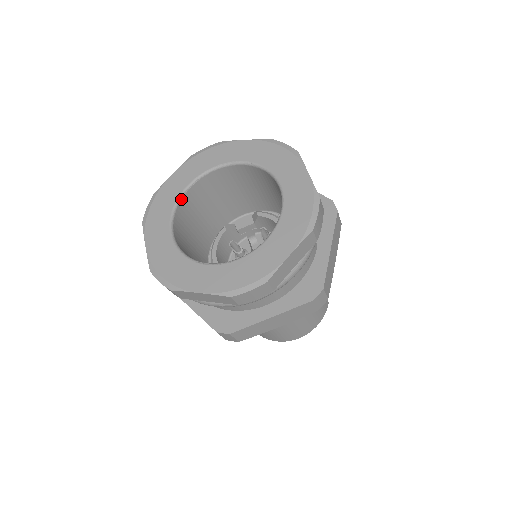
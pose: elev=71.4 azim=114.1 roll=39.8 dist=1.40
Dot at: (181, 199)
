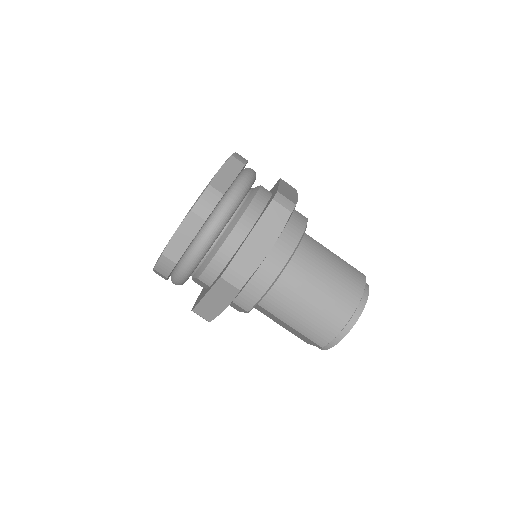
Dot at: occluded
